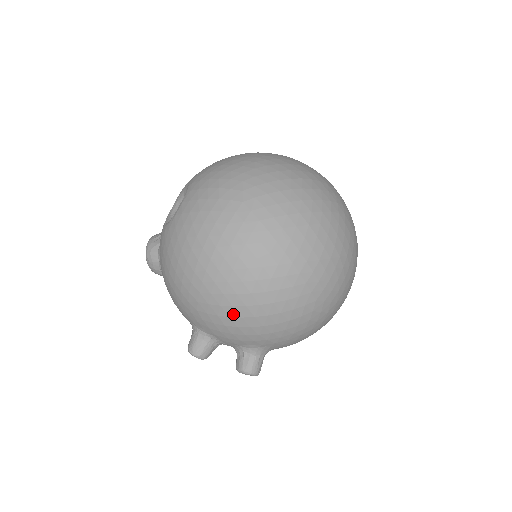
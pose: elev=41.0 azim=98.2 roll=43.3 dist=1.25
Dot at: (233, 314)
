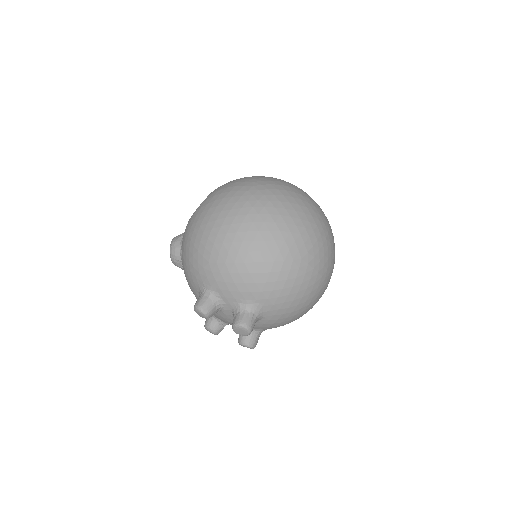
Dot at: (237, 260)
